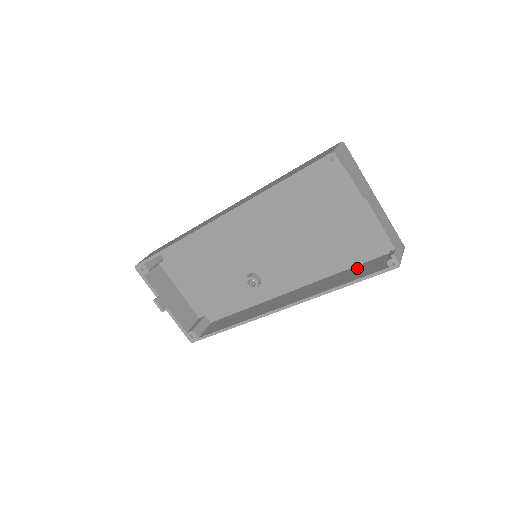
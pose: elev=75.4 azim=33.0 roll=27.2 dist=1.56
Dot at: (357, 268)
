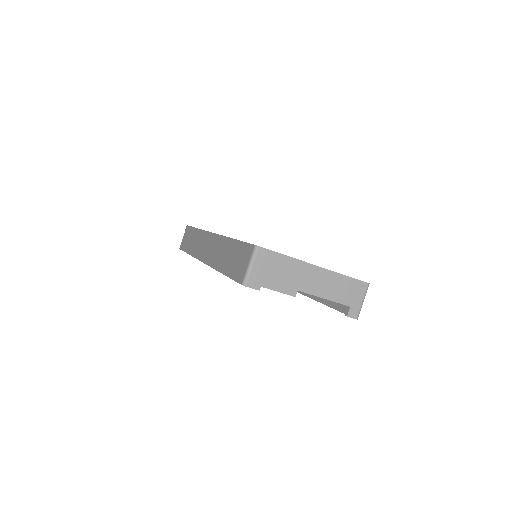
Dot at: occluded
